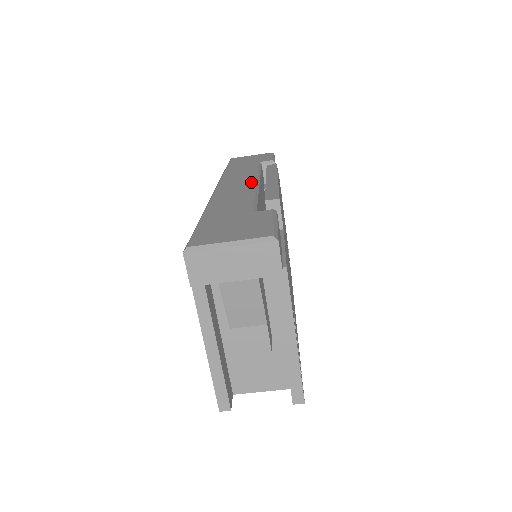
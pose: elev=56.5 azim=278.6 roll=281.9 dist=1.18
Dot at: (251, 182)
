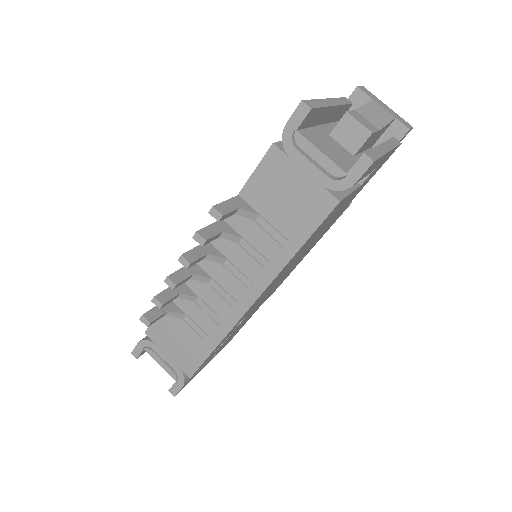
Dot at: occluded
